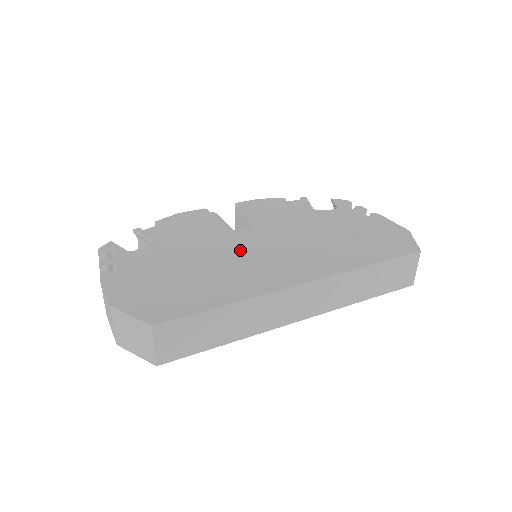
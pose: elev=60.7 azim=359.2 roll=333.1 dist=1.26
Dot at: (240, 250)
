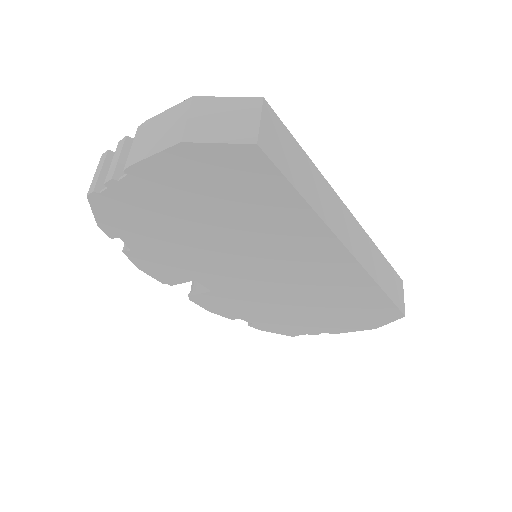
Dot at: occluded
